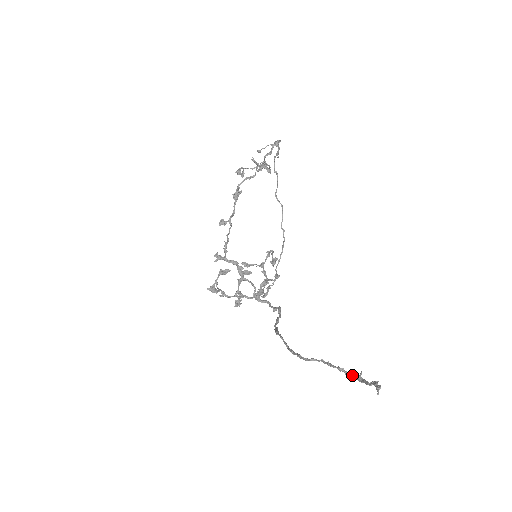
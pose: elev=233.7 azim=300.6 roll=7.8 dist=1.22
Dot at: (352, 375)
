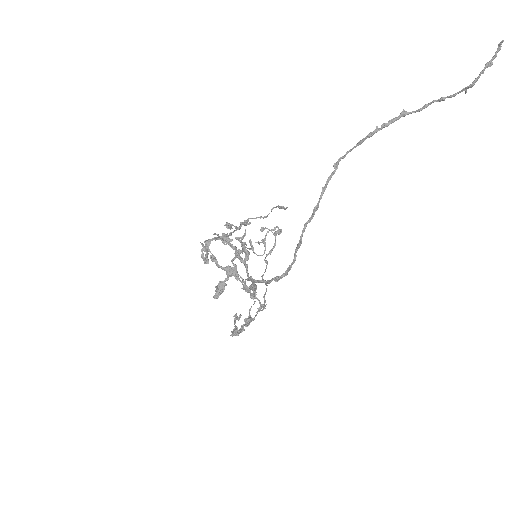
Dot at: (458, 92)
